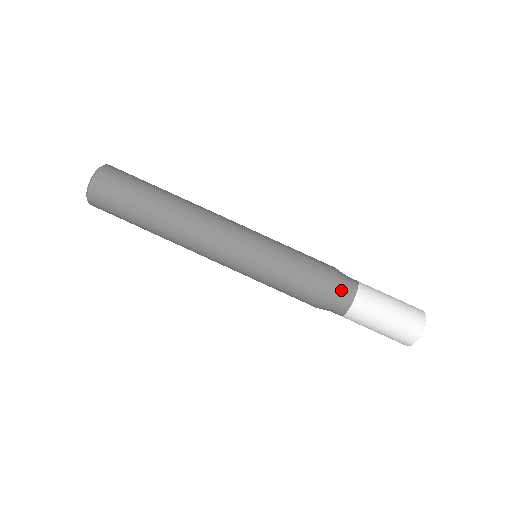
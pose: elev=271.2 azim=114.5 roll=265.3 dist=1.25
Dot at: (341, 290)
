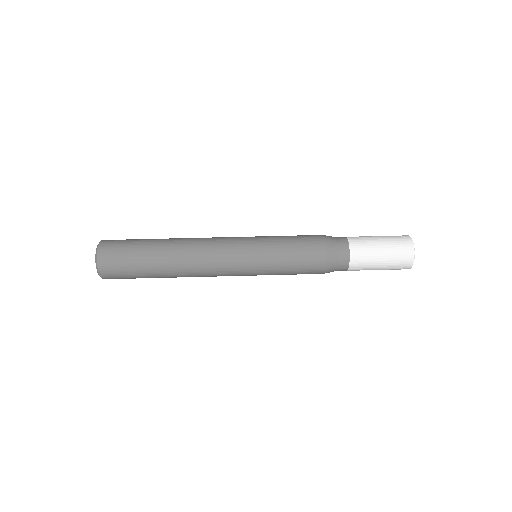
Dot at: (335, 242)
